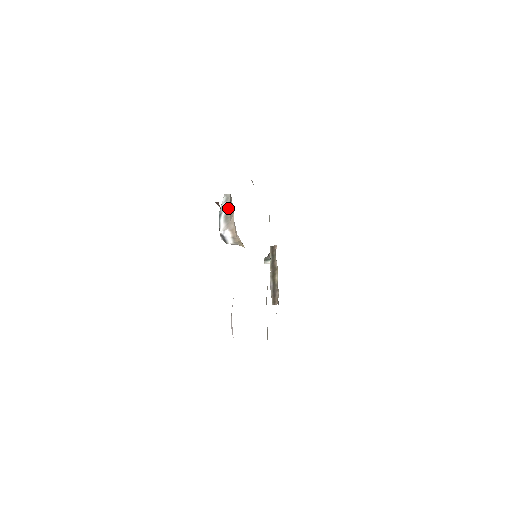
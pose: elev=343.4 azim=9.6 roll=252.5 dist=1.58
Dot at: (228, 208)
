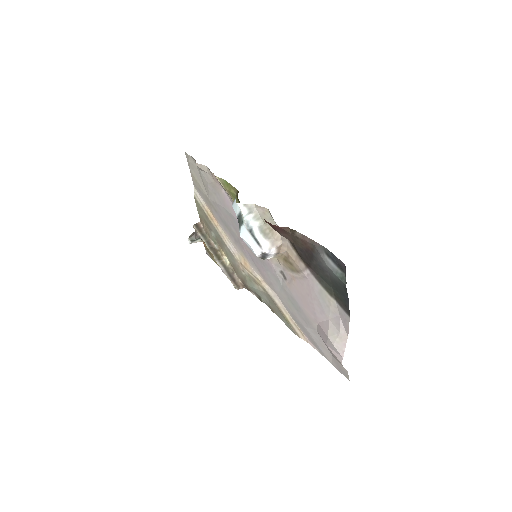
Dot at: (260, 222)
